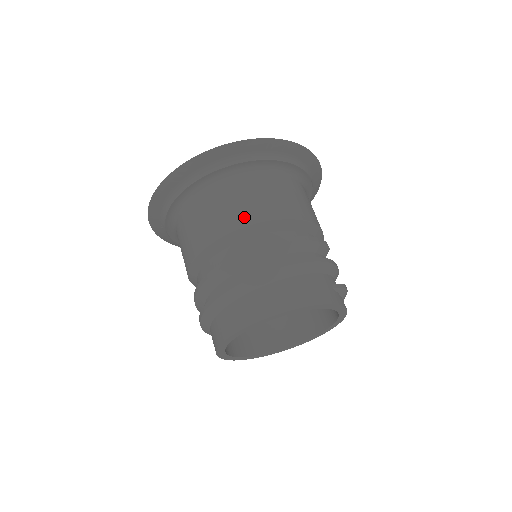
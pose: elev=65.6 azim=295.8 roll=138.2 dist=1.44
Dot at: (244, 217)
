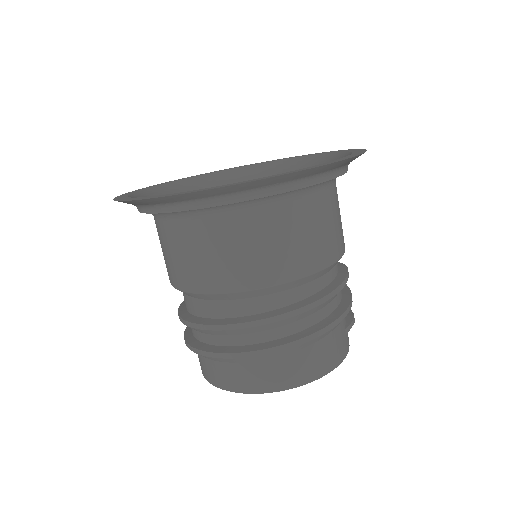
Dot at: (268, 273)
